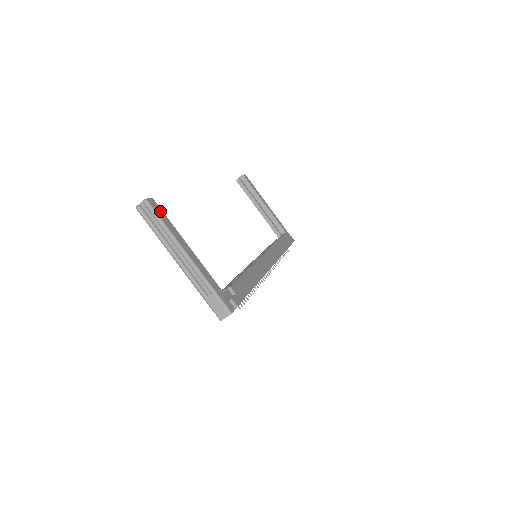
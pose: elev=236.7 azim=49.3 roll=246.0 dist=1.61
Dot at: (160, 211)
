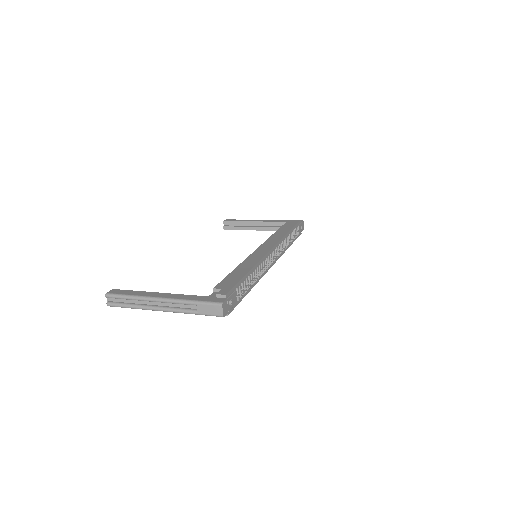
Dot at: (122, 291)
